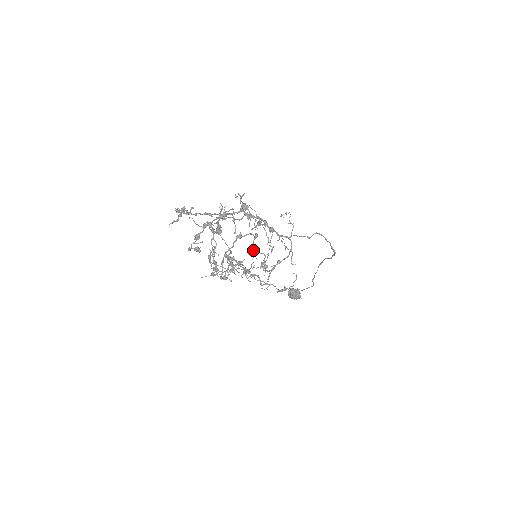
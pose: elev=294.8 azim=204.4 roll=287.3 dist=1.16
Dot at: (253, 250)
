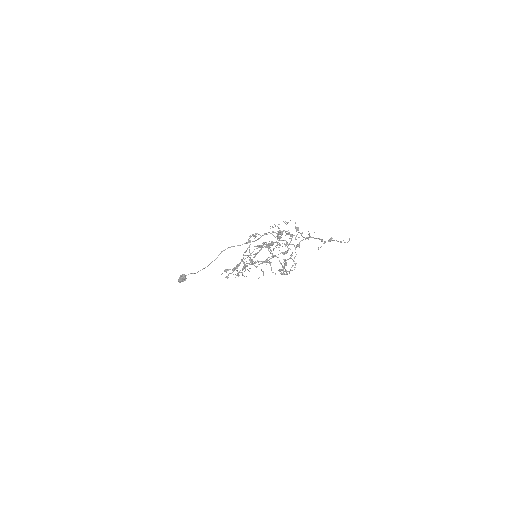
Dot at: occluded
